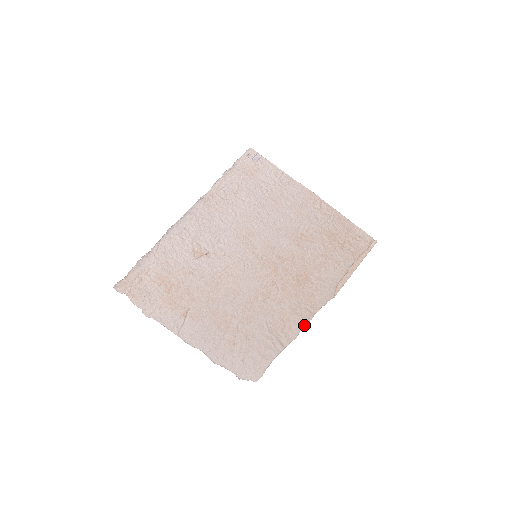
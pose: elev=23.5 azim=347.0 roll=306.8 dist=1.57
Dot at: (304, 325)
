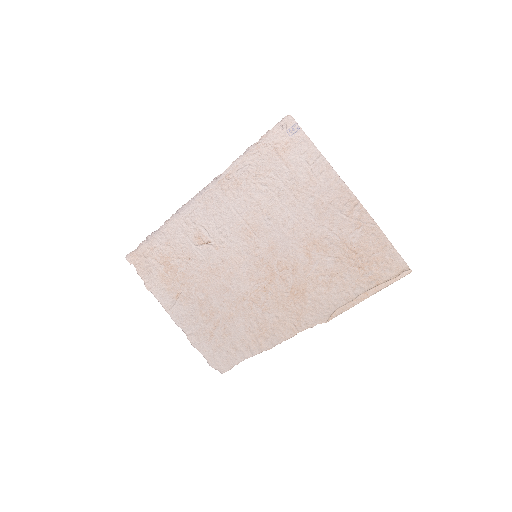
Dot at: (282, 340)
